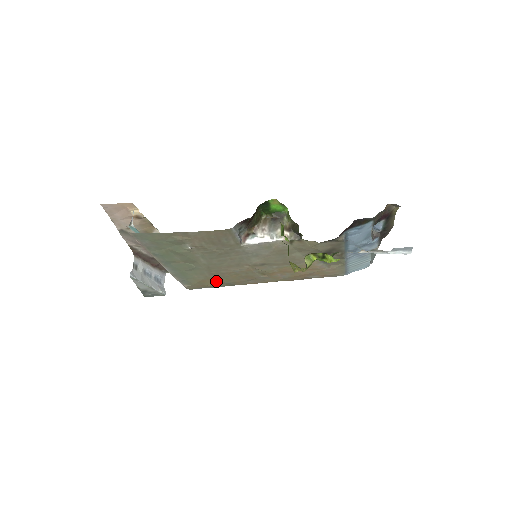
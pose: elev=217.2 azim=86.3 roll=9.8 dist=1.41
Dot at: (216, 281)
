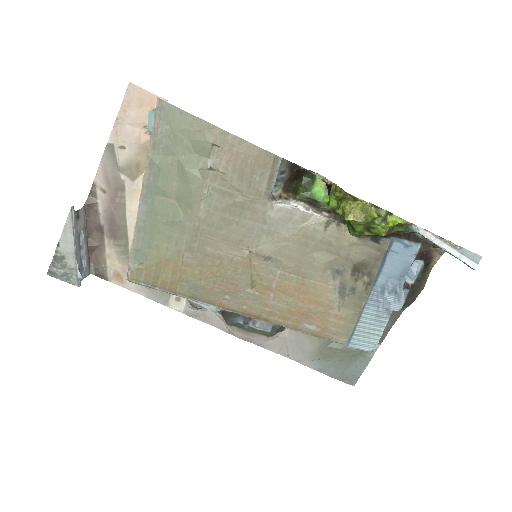
Dot at: (182, 272)
